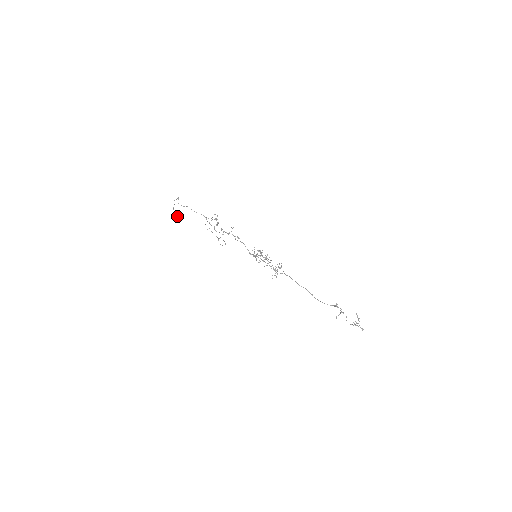
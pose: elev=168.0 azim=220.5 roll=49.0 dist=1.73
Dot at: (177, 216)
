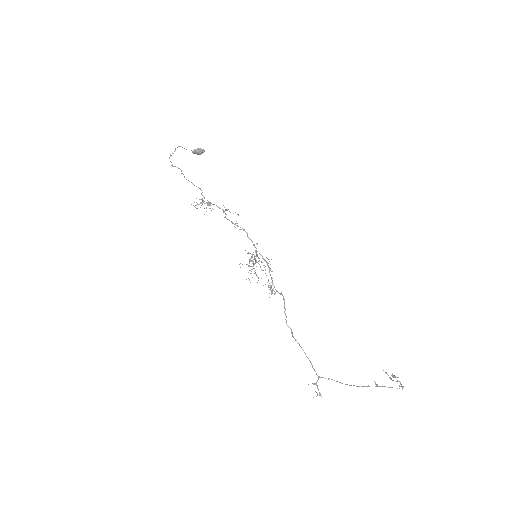
Dot at: (199, 153)
